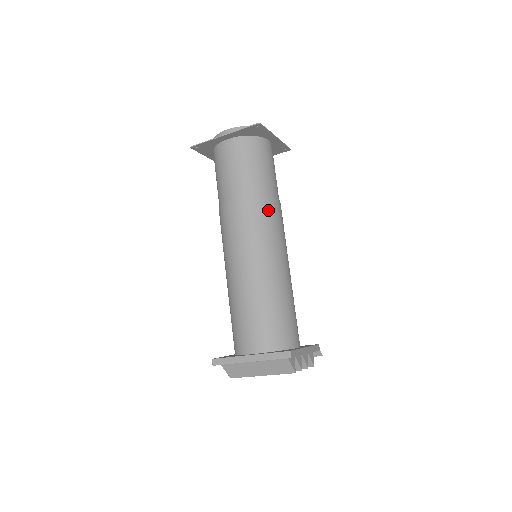
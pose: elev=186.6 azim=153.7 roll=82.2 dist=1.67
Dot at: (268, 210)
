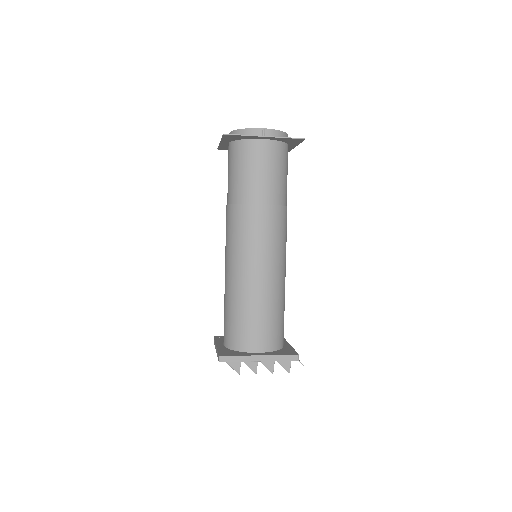
Dot at: (244, 218)
